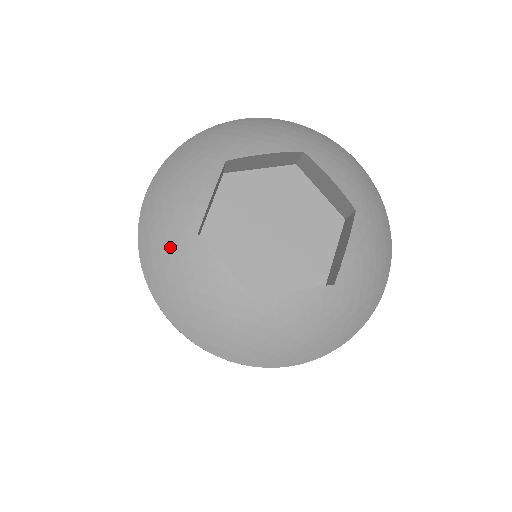
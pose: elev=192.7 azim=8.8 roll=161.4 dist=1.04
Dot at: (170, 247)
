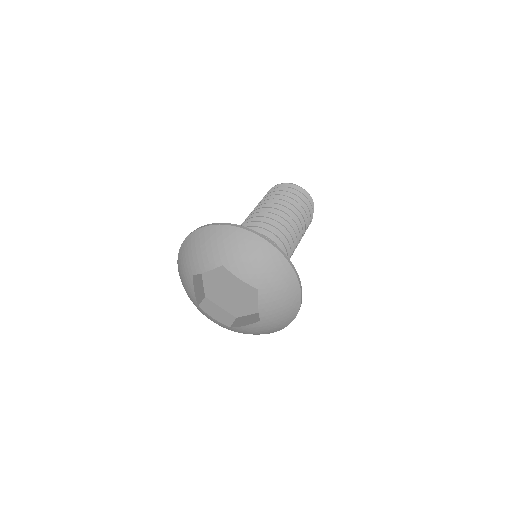
Dot at: (185, 264)
